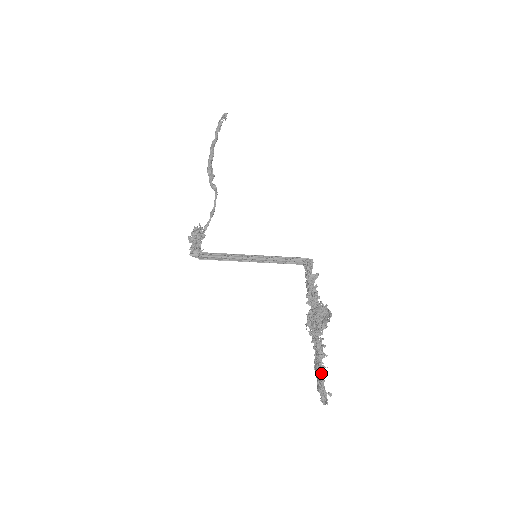
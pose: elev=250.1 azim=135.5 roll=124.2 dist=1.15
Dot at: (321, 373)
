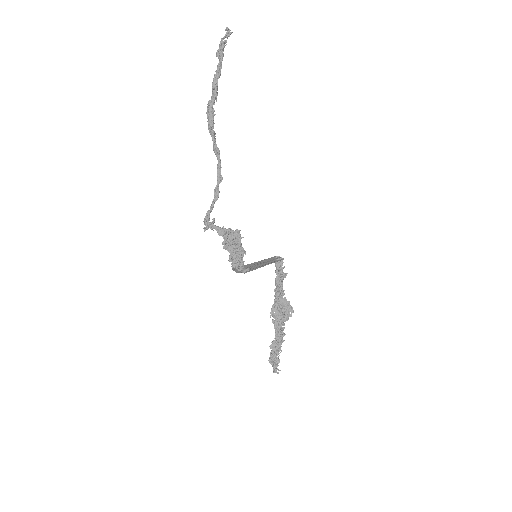
Dot at: (277, 352)
